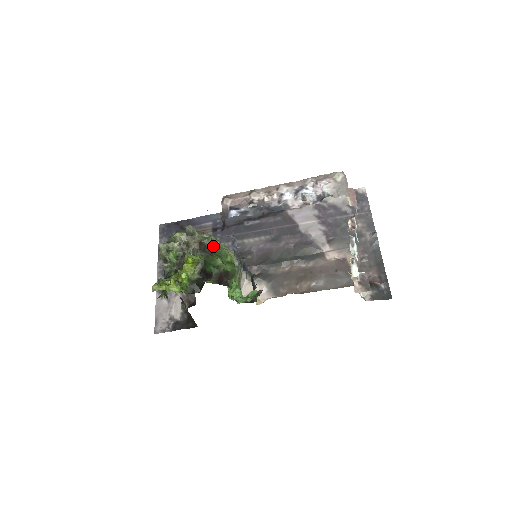
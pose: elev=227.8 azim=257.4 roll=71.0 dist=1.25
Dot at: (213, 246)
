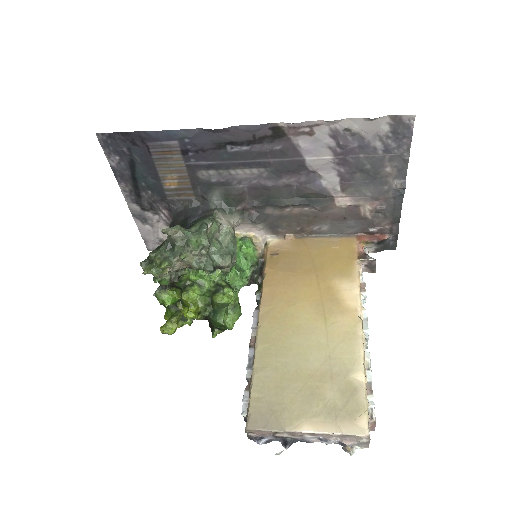
Dot at: (207, 270)
